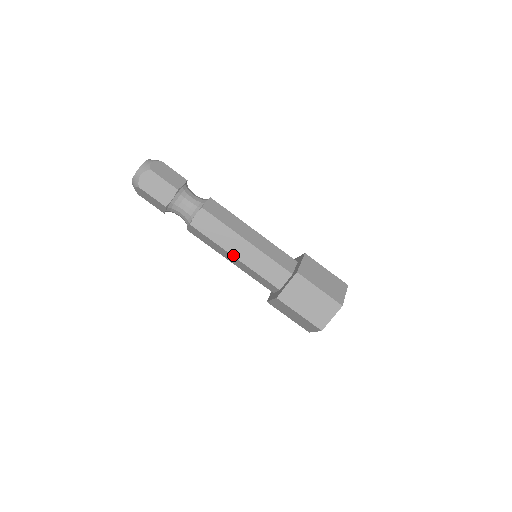
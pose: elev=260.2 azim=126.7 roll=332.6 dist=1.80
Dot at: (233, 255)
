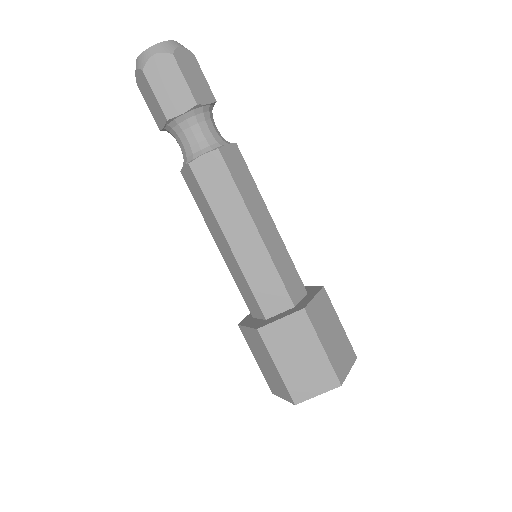
Dot at: (256, 224)
